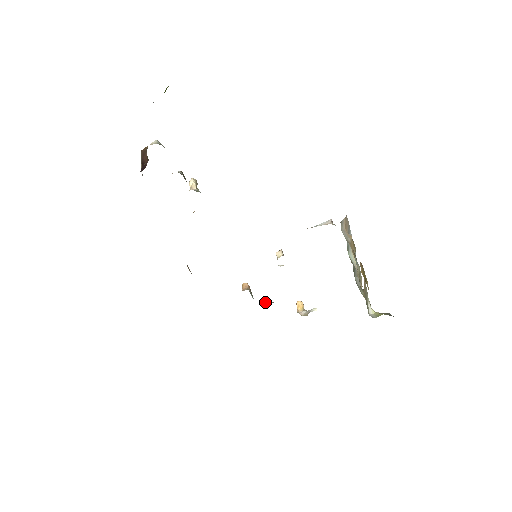
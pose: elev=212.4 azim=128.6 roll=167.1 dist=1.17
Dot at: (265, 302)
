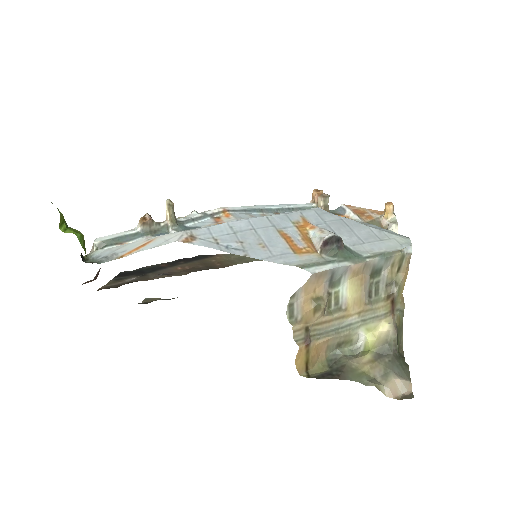
Dot at: (341, 208)
